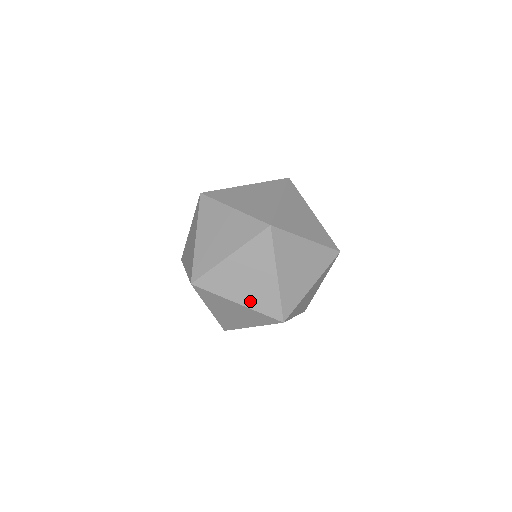
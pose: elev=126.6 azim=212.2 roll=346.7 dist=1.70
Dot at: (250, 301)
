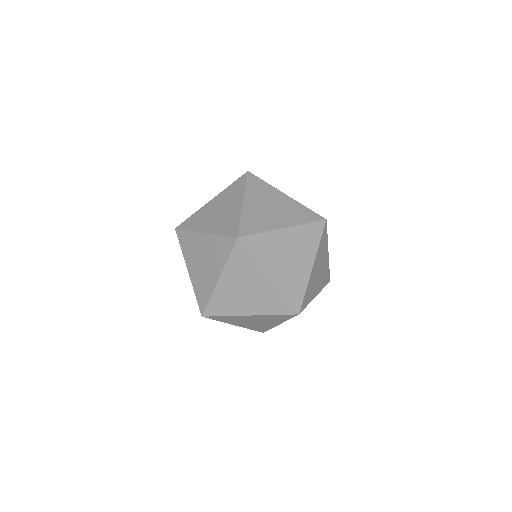
Dot at: (215, 228)
